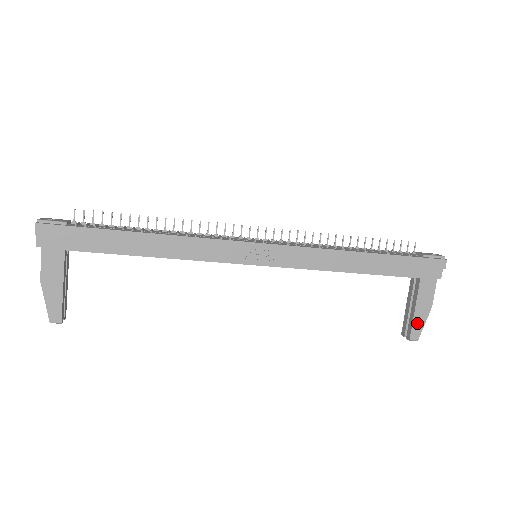
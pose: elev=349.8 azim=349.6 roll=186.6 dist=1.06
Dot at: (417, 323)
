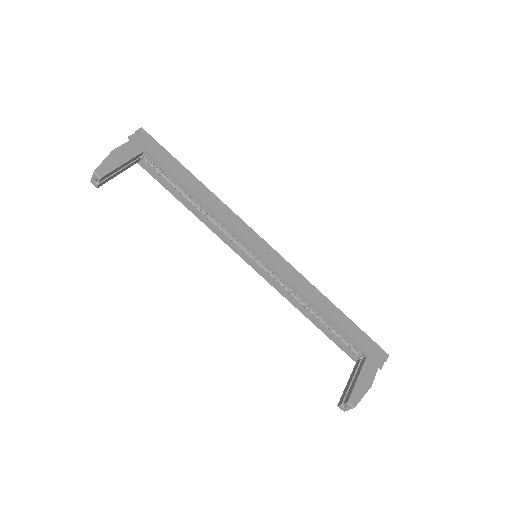
Dot at: (357, 391)
